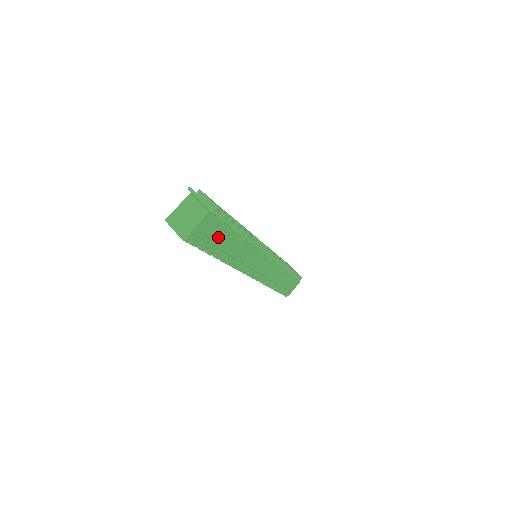
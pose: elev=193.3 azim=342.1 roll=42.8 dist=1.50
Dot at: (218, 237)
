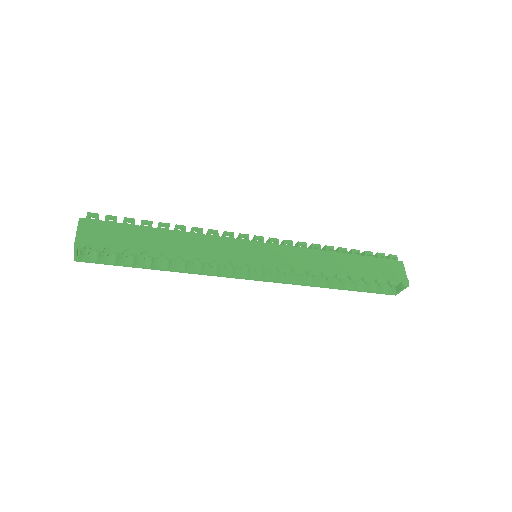
Dot at: (126, 236)
